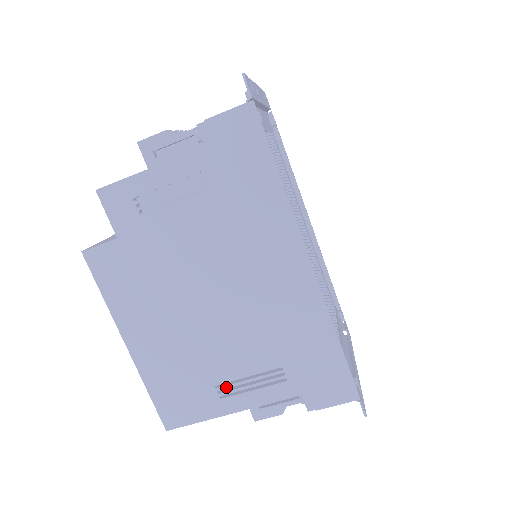
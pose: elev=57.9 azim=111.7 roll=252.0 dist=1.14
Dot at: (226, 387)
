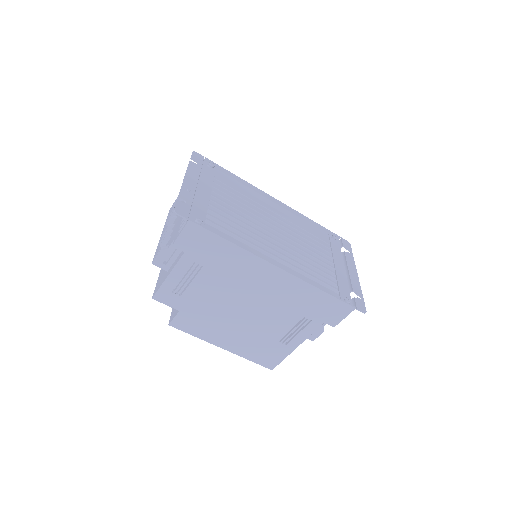
Dot at: (284, 339)
